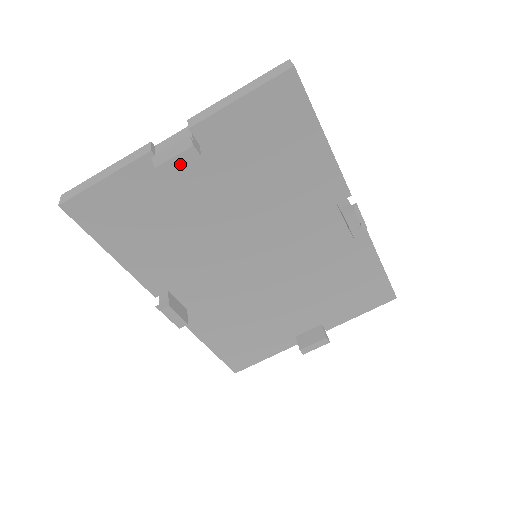
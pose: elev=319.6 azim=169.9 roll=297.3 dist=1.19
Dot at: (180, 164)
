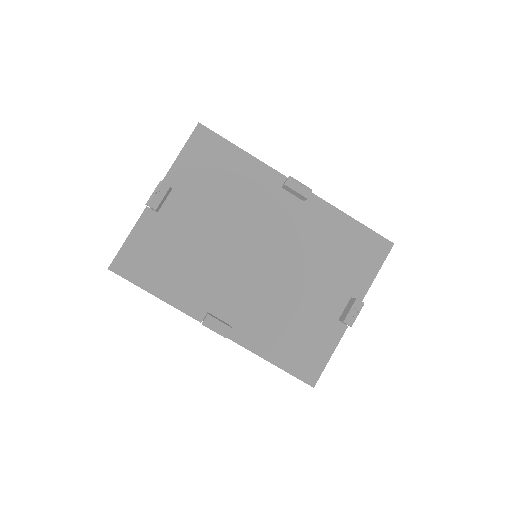
Dot at: (161, 197)
